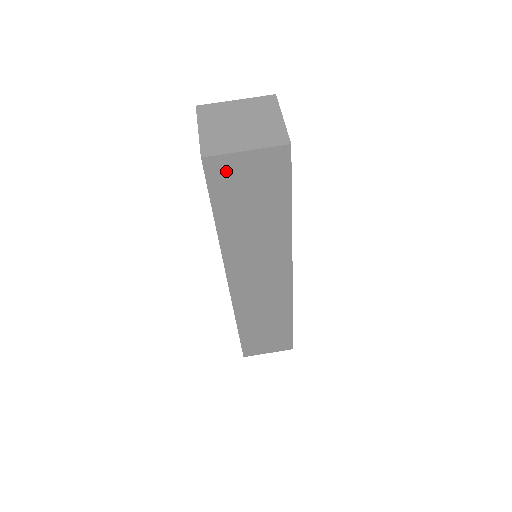
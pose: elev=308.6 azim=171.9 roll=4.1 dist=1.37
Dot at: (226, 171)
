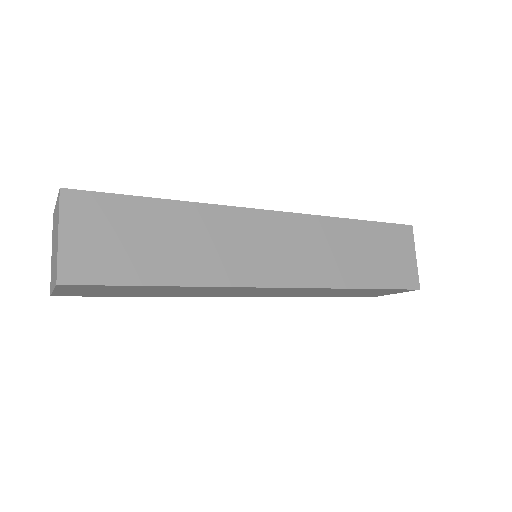
Dot at: (75, 294)
